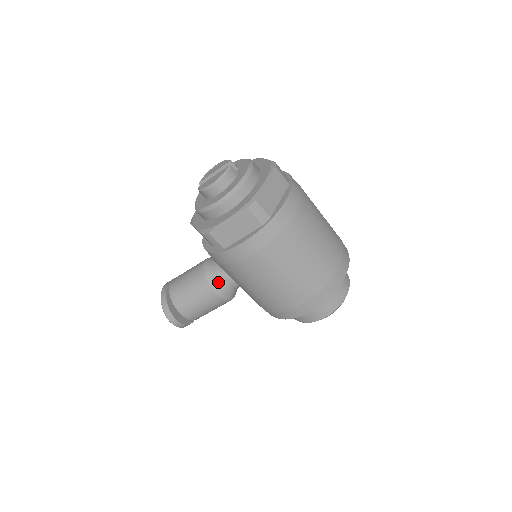
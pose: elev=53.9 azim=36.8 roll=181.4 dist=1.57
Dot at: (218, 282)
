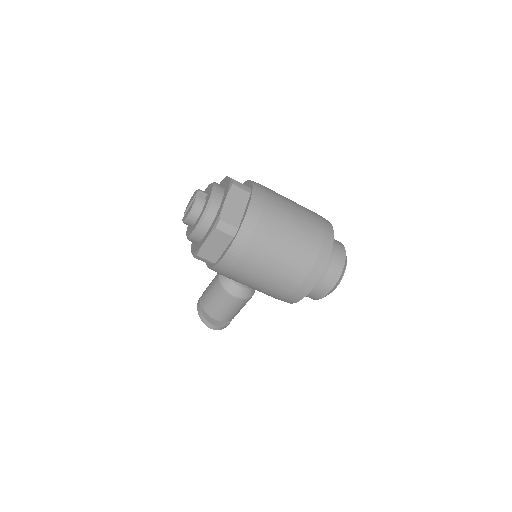
Dot at: (232, 287)
